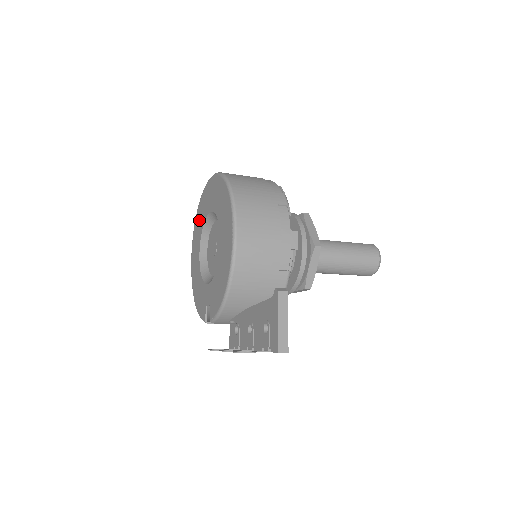
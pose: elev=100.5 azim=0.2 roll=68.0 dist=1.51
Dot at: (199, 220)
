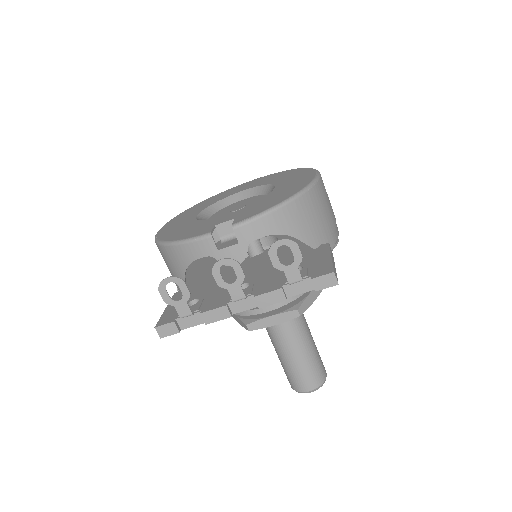
Dot at: (203, 204)
